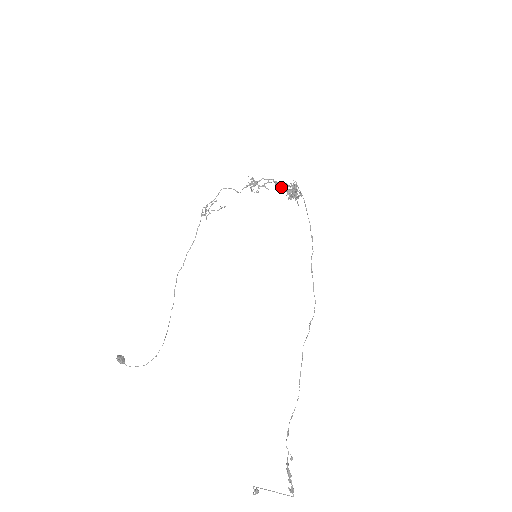
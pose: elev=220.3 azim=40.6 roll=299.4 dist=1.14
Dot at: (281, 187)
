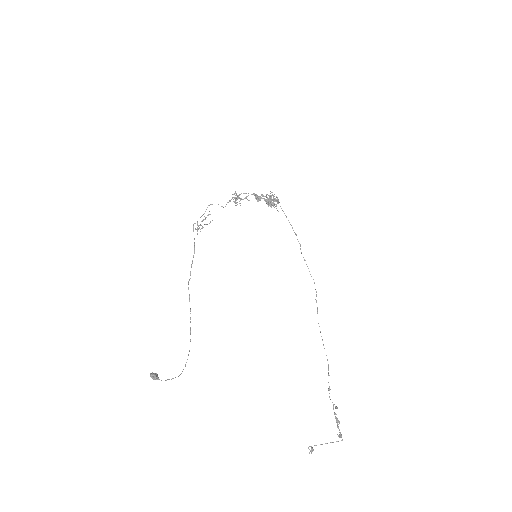
Dot at: (259, 198)
